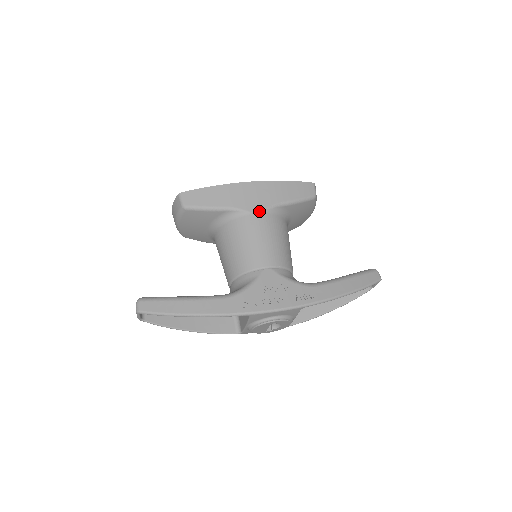
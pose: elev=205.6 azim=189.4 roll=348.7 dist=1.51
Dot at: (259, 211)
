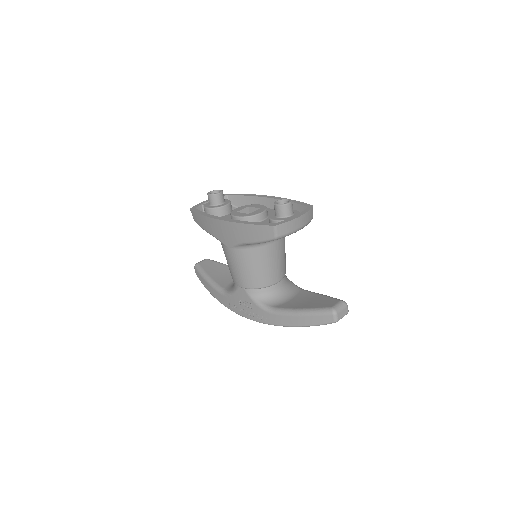
Dot at: (229, 246)
